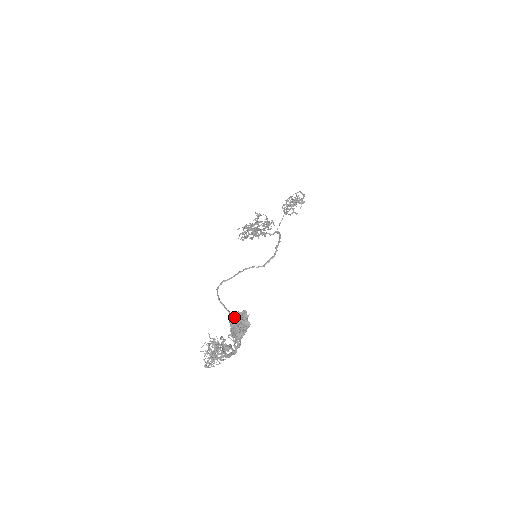
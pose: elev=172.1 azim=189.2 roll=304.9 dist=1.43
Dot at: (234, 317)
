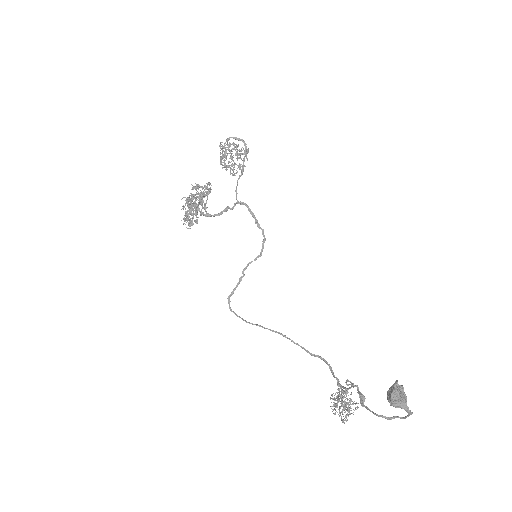
Dot at: (393, 396)
